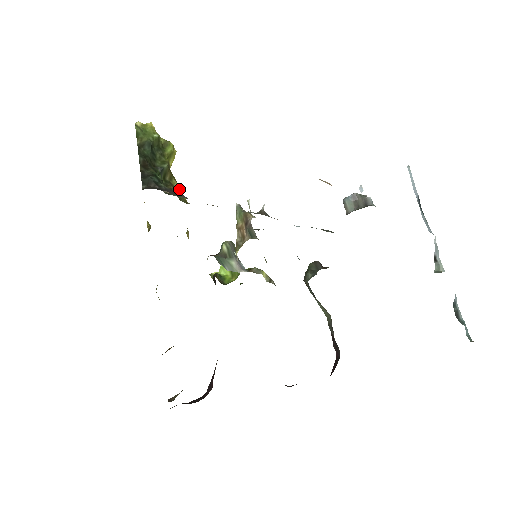
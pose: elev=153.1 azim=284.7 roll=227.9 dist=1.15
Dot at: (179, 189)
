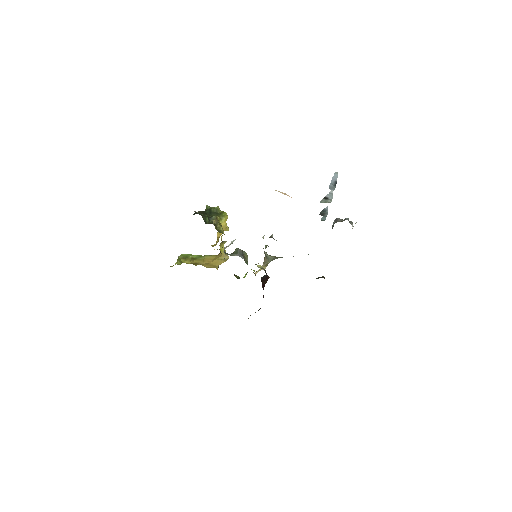
Dot at: (213, 220)
